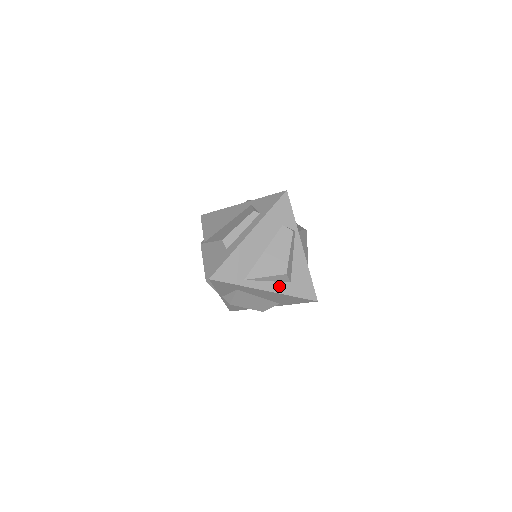
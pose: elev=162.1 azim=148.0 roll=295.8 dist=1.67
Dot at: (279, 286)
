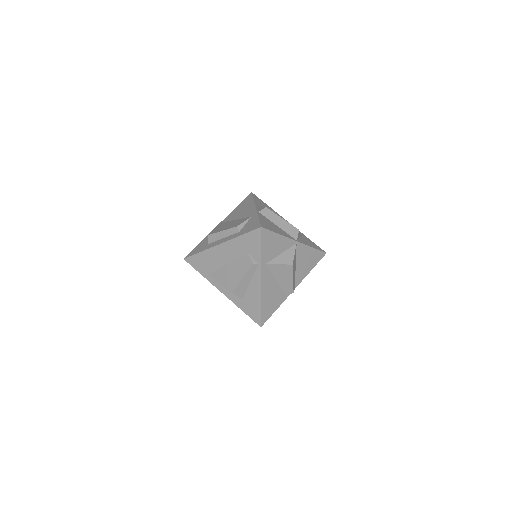
Dot at: (233, 296)
